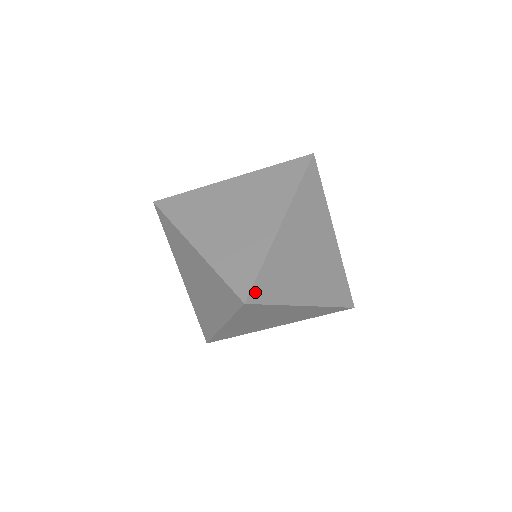
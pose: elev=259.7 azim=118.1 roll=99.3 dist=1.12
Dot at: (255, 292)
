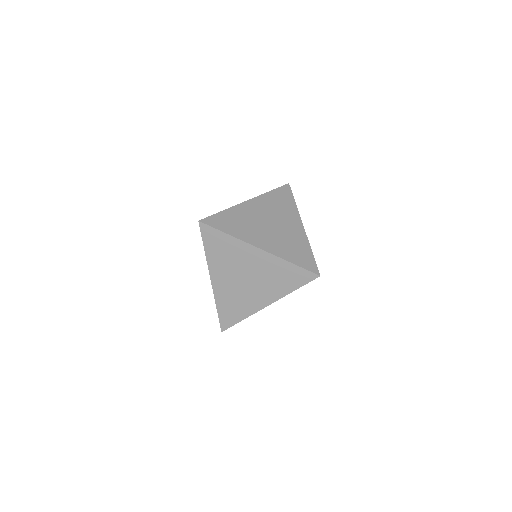
Dot at: occluded
